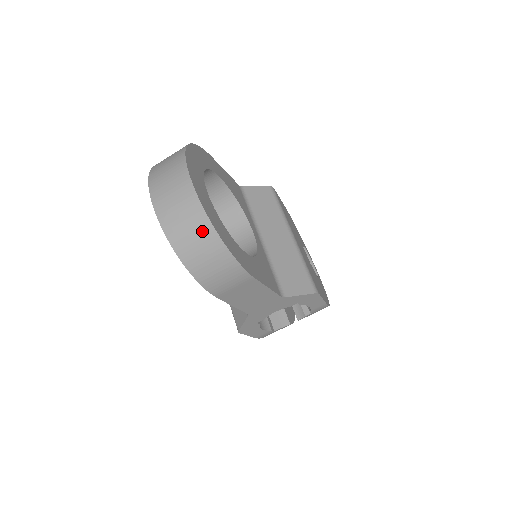
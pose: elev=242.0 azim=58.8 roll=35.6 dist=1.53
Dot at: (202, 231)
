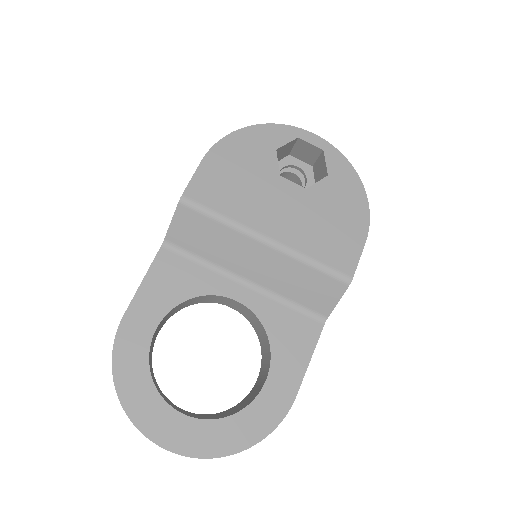
Dot at: occluded
